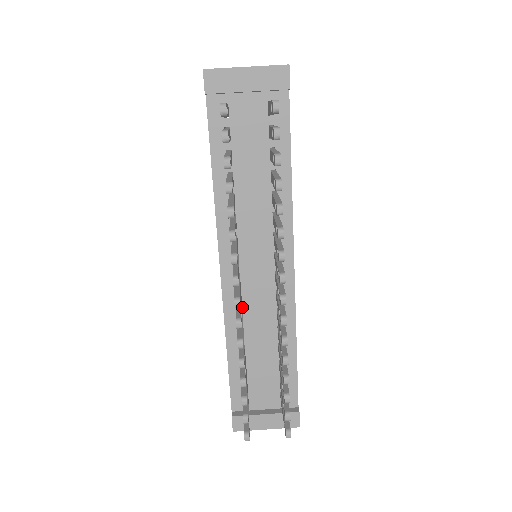
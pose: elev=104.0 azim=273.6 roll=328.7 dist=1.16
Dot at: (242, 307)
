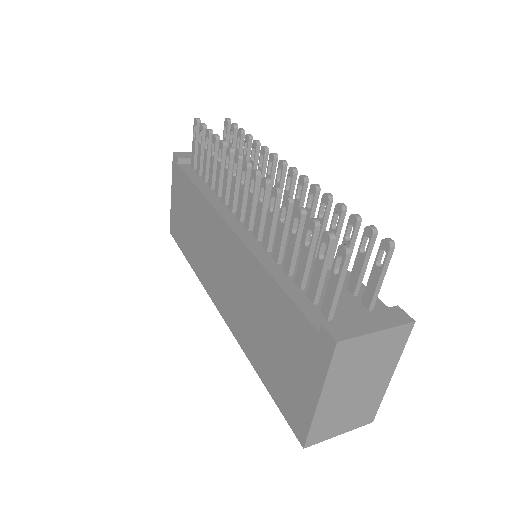
Dot at: occluded
